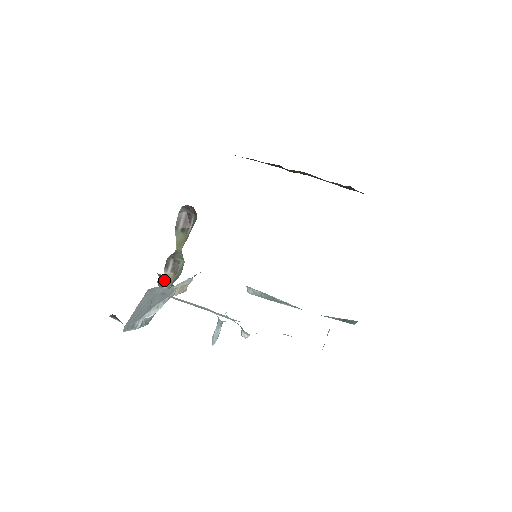
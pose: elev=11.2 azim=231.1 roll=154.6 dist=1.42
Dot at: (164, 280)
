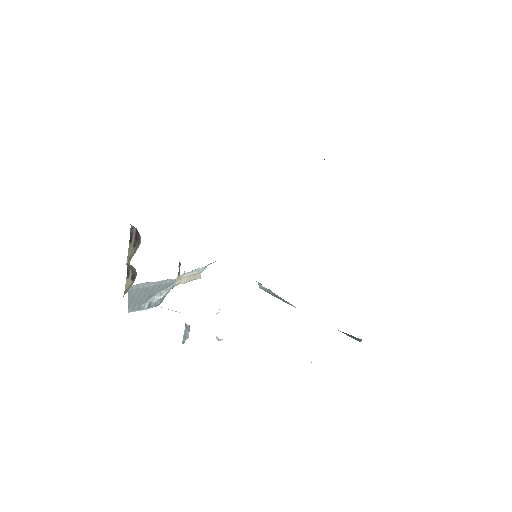
Dot at: occluded
